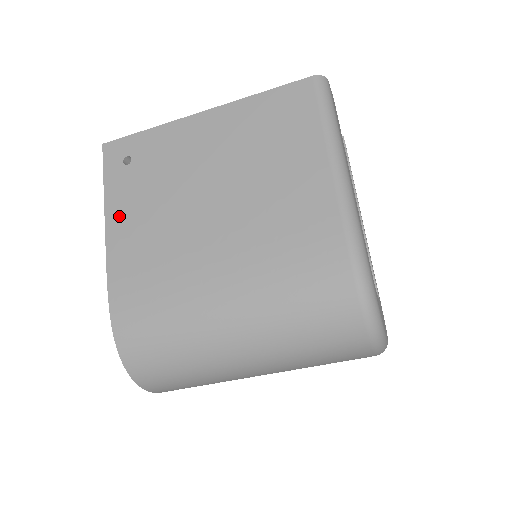
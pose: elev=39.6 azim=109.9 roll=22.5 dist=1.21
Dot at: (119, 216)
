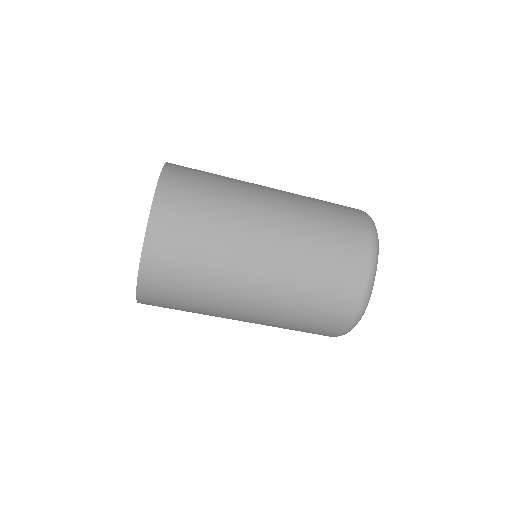
Dot at: occluded
